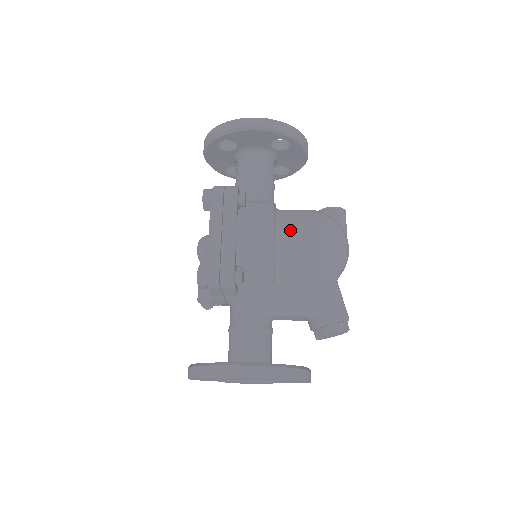
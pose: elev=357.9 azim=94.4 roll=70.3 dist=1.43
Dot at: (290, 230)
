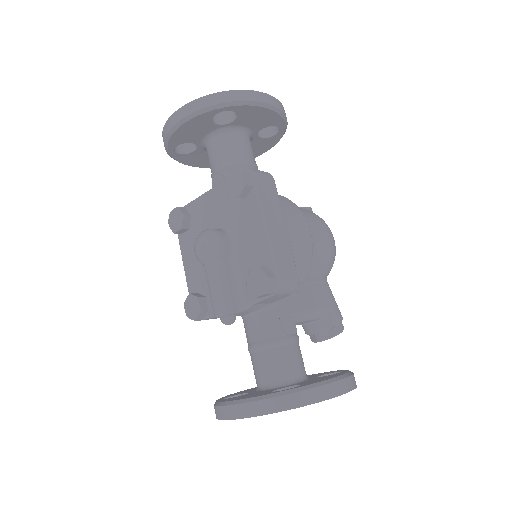
Dot at: (313, 228)
